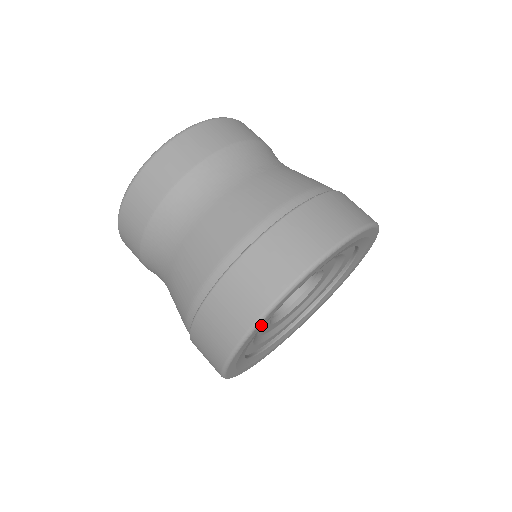
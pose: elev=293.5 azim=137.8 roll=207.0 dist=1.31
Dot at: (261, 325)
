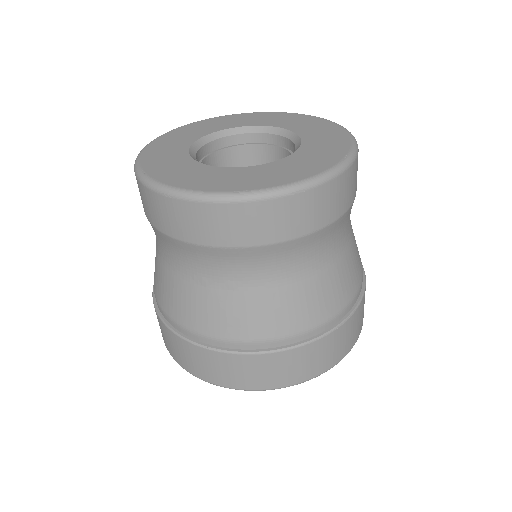
Dot at: occluded
